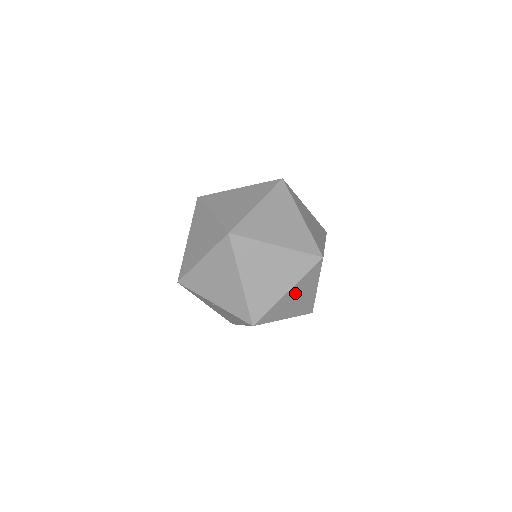
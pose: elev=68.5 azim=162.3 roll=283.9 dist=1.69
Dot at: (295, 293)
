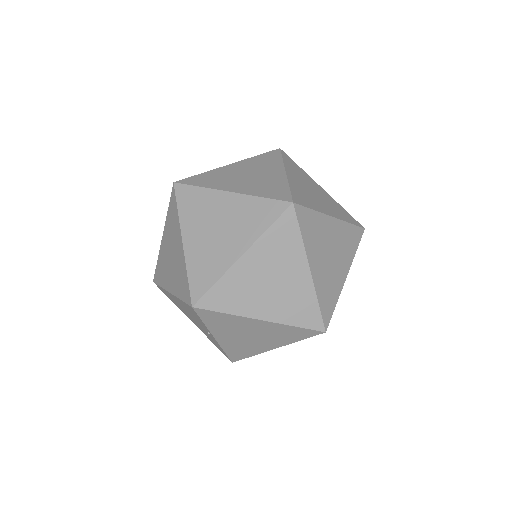
Dot at: occluded
